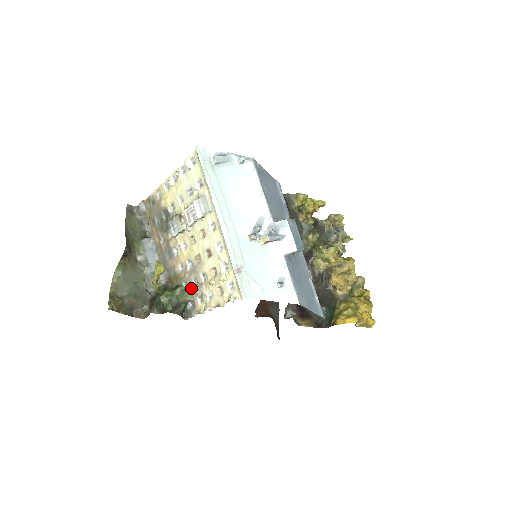
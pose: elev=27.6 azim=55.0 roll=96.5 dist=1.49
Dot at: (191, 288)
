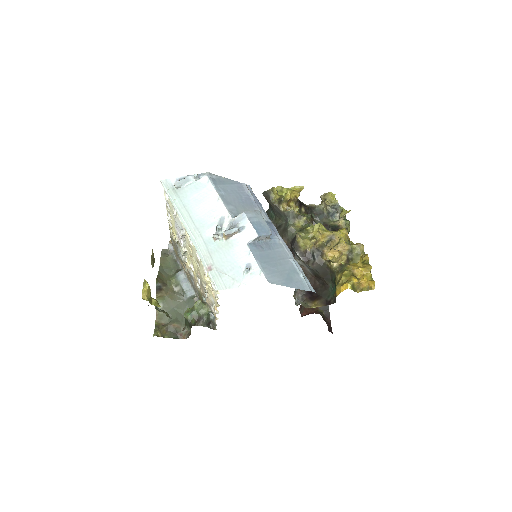
Dot at: occluded
